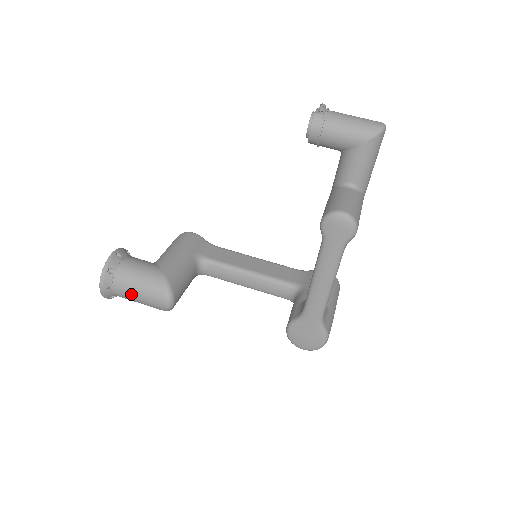
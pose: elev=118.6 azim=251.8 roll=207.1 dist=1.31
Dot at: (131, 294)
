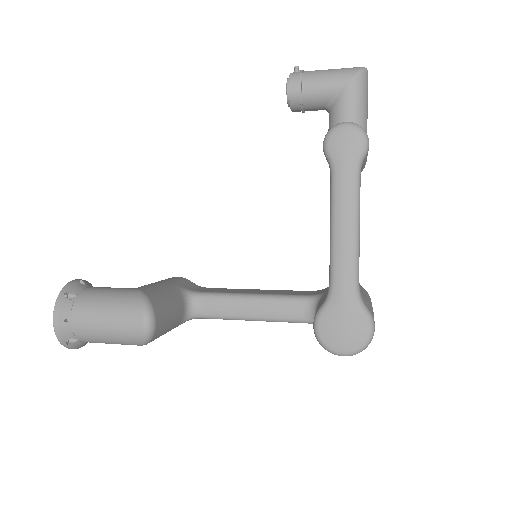
Dot at: (96, 322)
